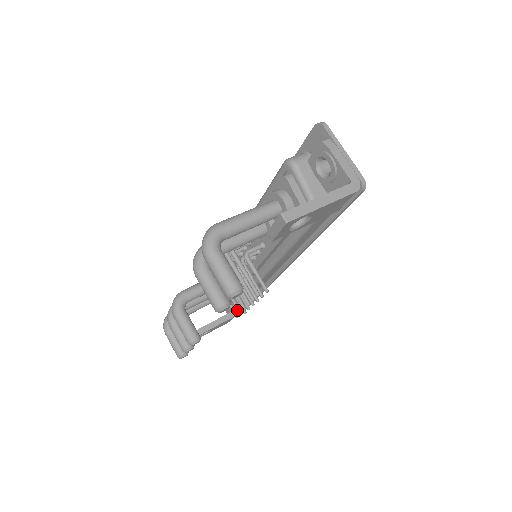
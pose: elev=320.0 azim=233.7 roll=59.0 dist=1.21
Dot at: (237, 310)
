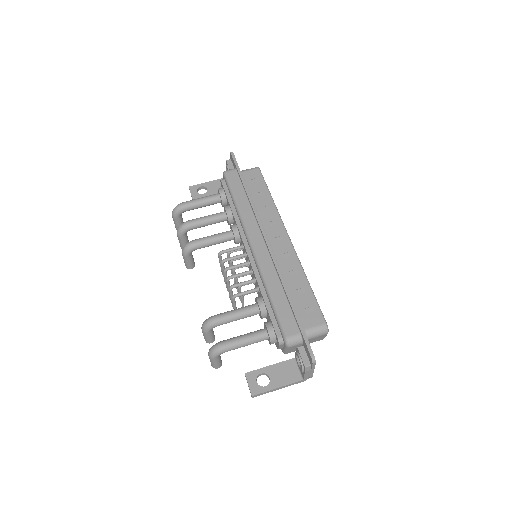
Dot at: (224, 281)
